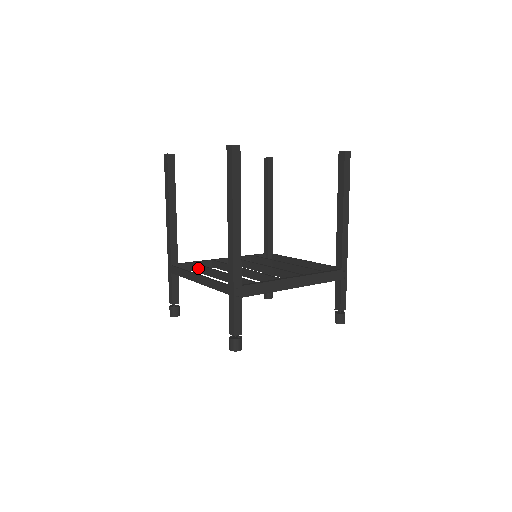
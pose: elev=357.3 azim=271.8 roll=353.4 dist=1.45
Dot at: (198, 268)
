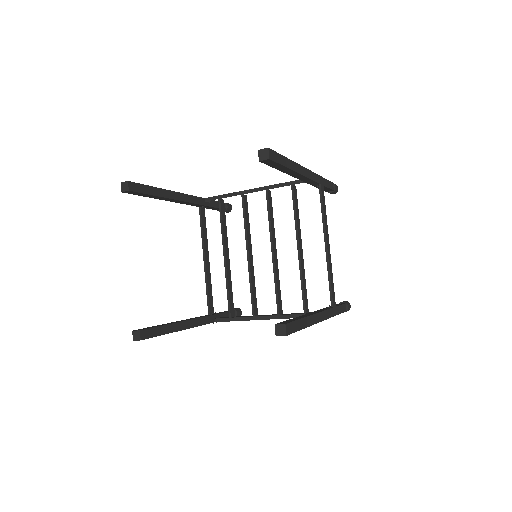
Dot at: (221, 217)
